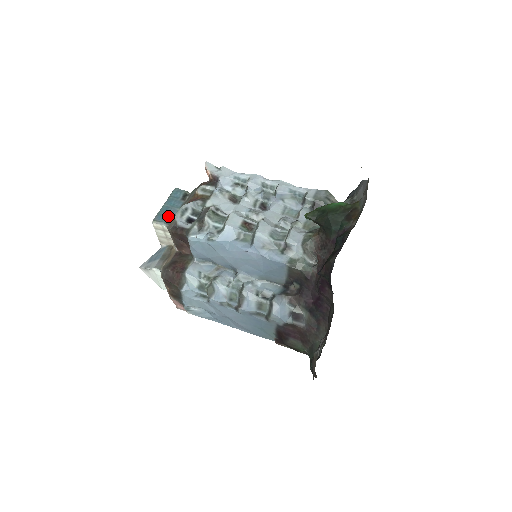
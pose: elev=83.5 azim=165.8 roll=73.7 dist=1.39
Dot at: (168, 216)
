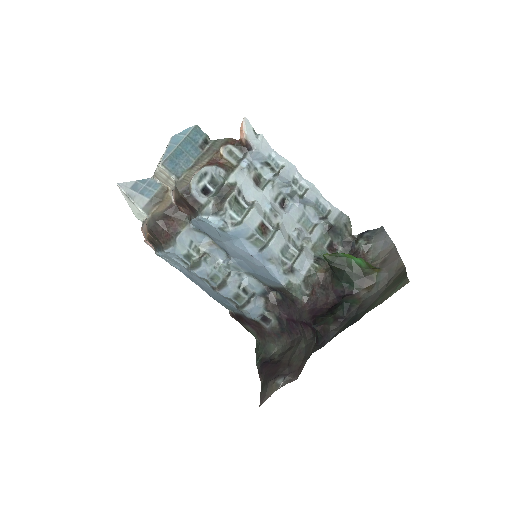
Dot at: (180, 166)
